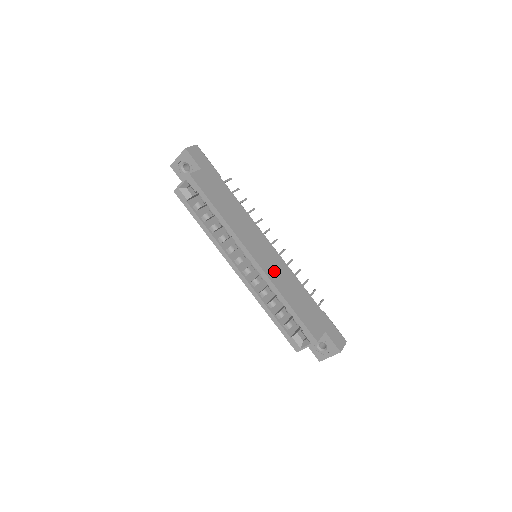
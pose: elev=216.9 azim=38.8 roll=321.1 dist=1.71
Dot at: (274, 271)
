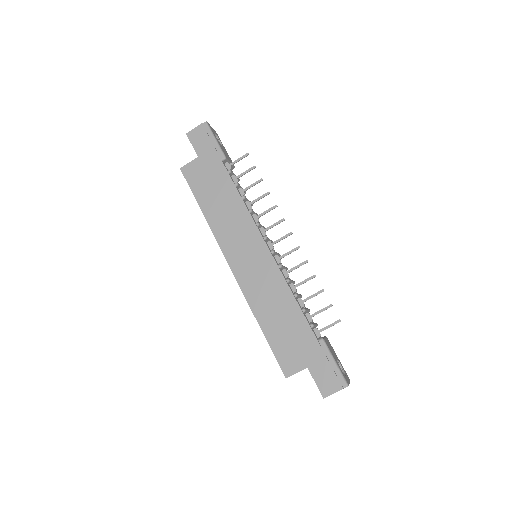
Dot at: (255, 282)
